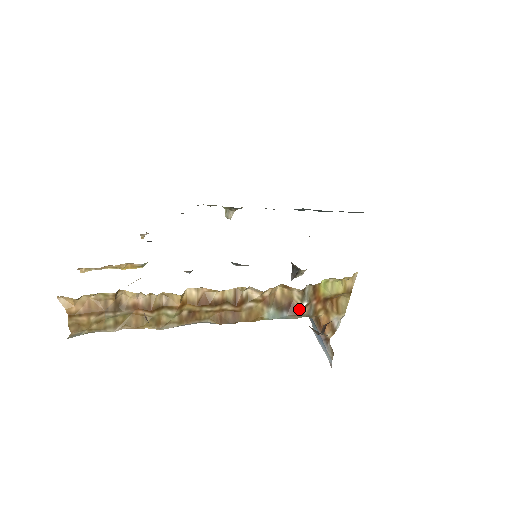
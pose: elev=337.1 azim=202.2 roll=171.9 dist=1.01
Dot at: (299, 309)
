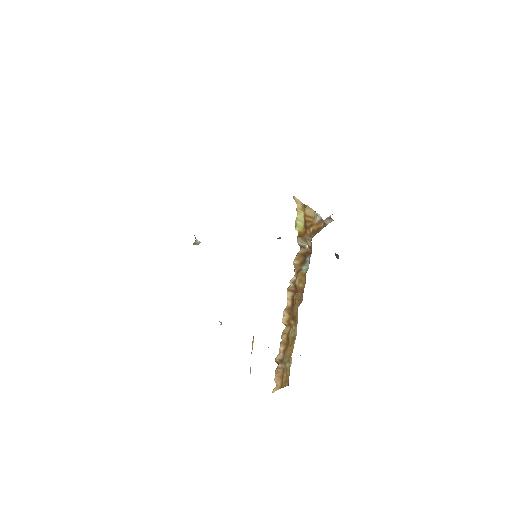
Dot at: (309, 250)
